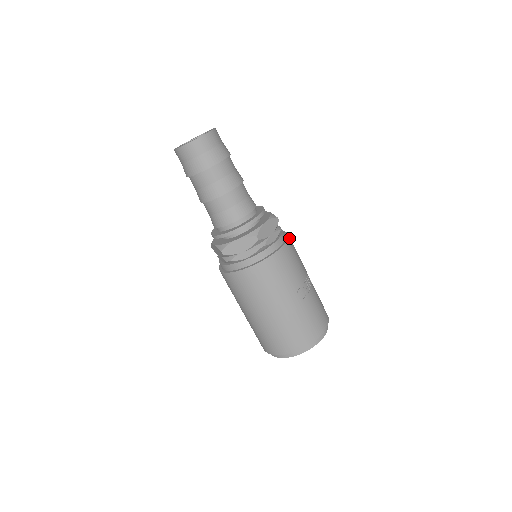
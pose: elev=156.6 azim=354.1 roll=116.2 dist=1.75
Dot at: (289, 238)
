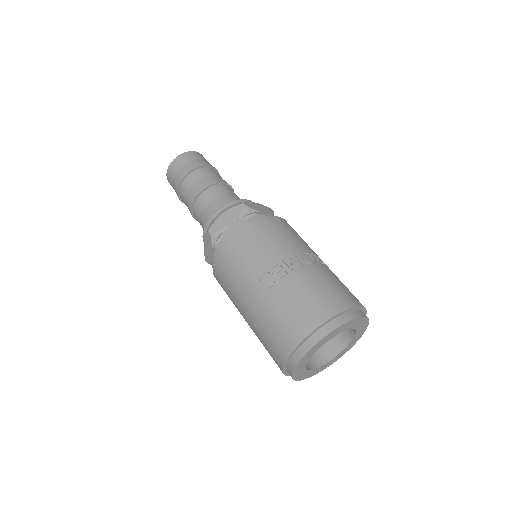
Dot at: (259, 220)
